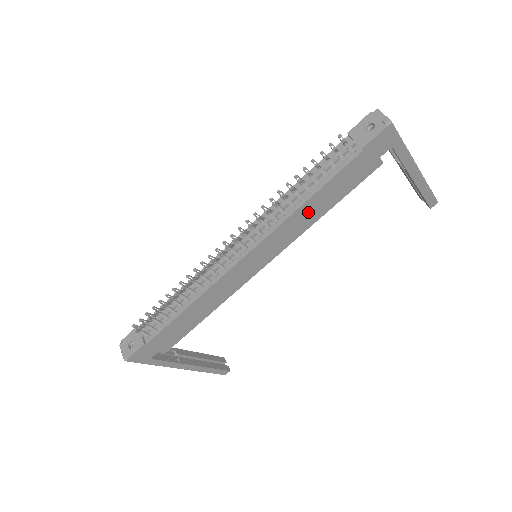
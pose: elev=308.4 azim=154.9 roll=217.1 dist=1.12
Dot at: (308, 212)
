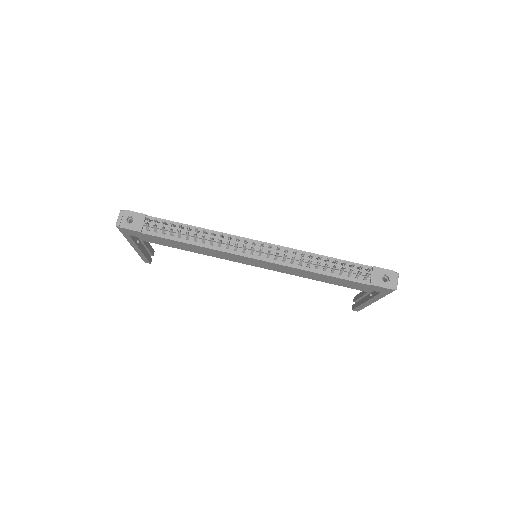
Dot at: (310, 274)
